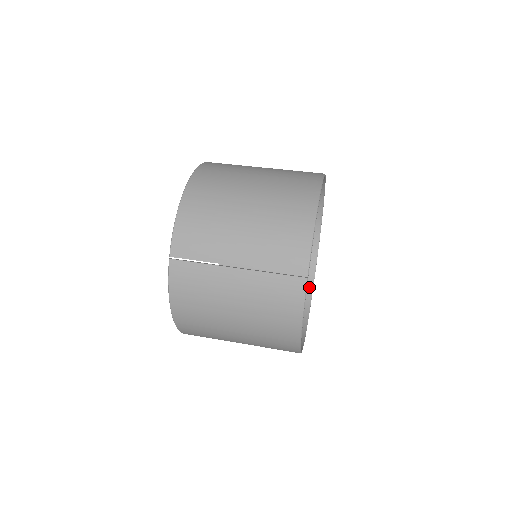
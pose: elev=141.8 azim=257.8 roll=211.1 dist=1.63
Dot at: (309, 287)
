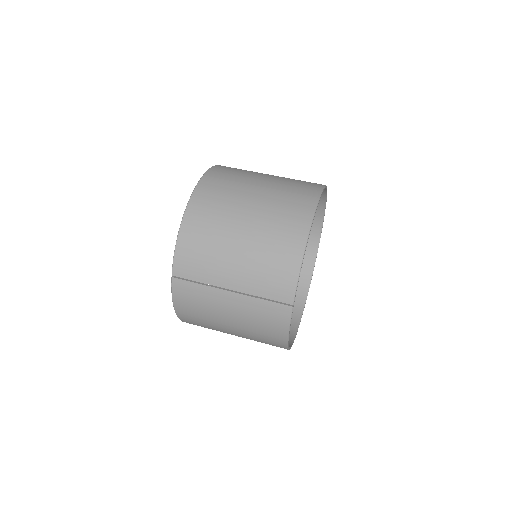
Dot at: (309, 271)
